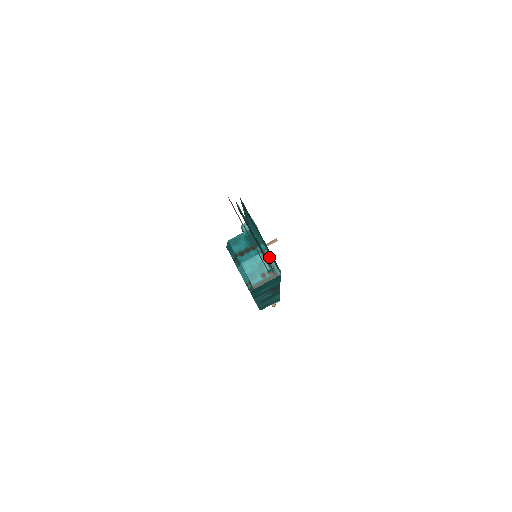
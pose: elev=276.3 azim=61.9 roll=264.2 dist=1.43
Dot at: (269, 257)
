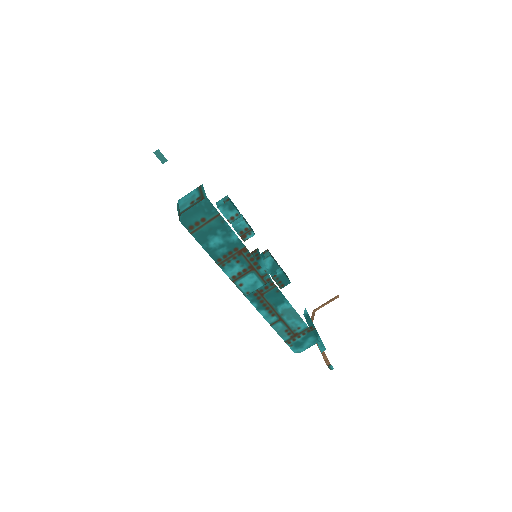
Dot at: (202, 188)
